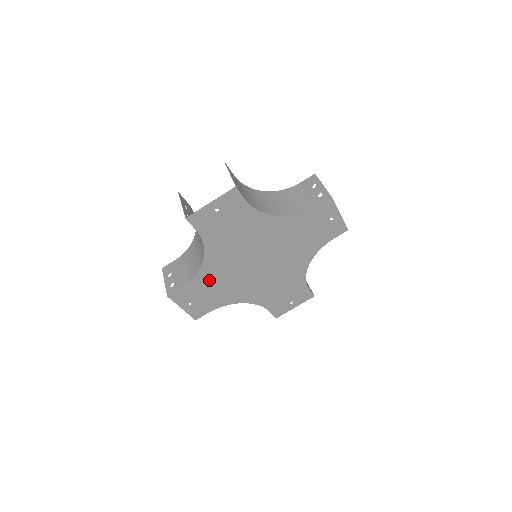
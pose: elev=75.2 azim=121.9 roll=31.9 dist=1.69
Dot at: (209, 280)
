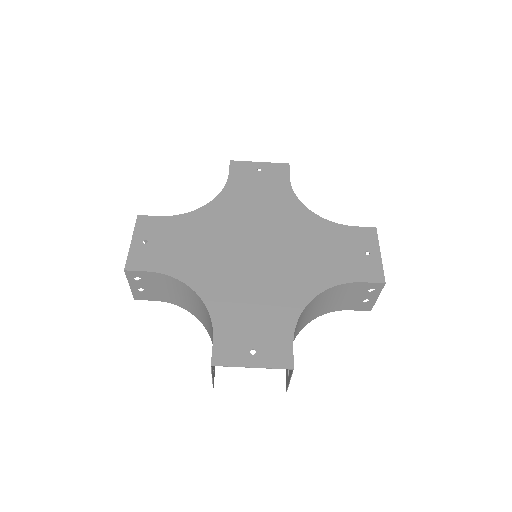
Dot at: (232, 306)
